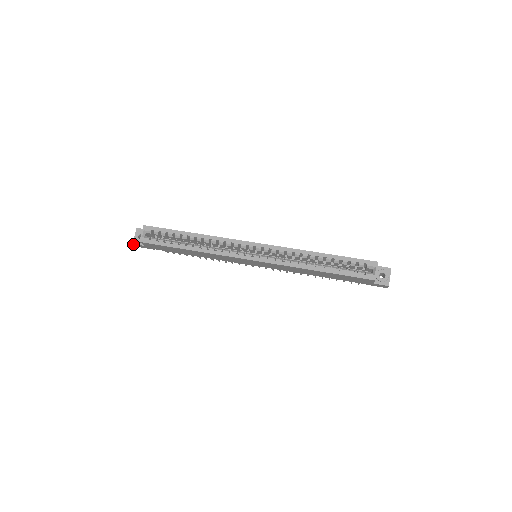
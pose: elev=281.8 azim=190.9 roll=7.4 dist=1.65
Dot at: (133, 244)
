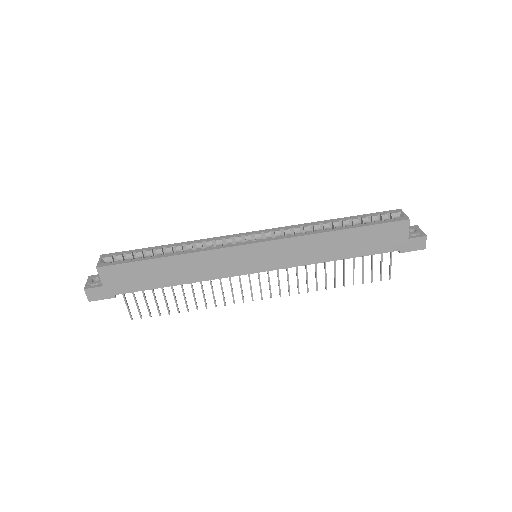
Dot at: occluded
